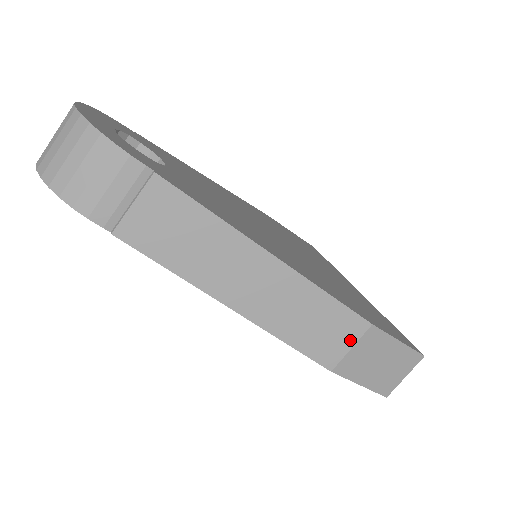
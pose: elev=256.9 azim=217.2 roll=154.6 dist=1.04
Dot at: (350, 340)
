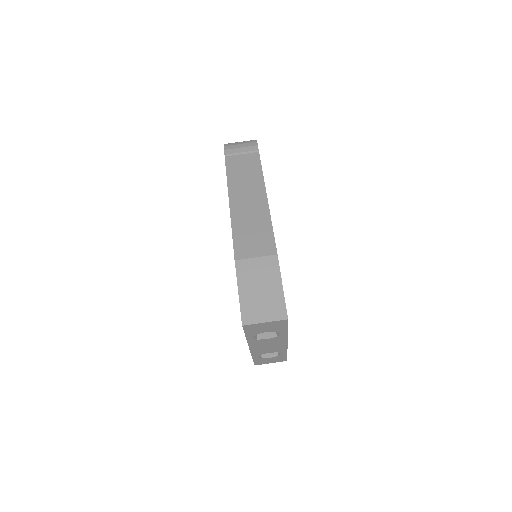
Dot at: (260, 253)
